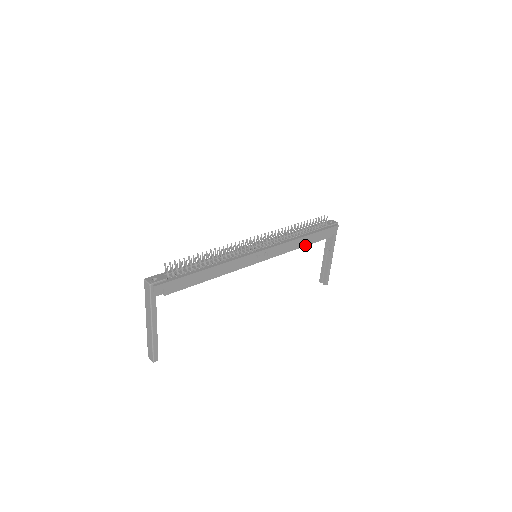
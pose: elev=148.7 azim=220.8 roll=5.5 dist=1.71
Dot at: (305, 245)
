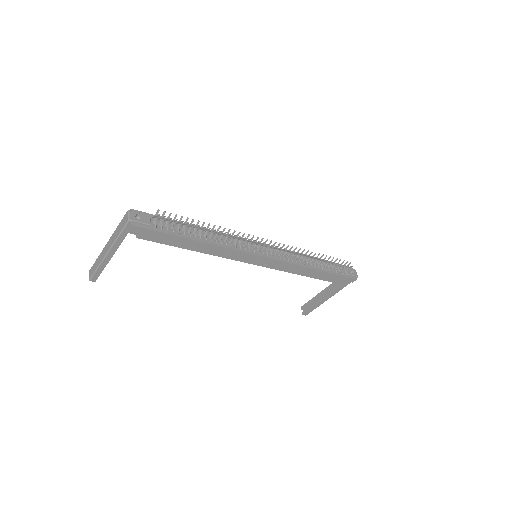
Dot at: (310, 276)
